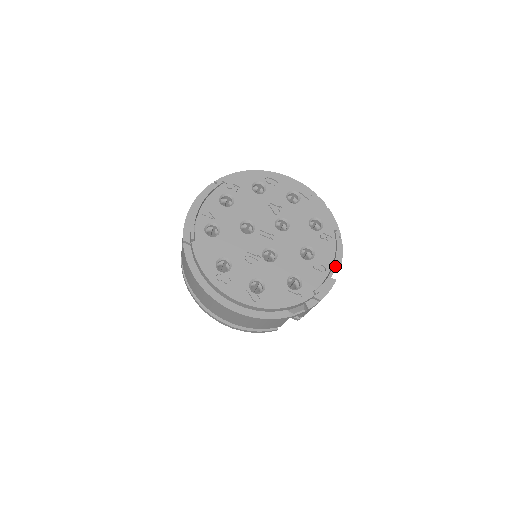
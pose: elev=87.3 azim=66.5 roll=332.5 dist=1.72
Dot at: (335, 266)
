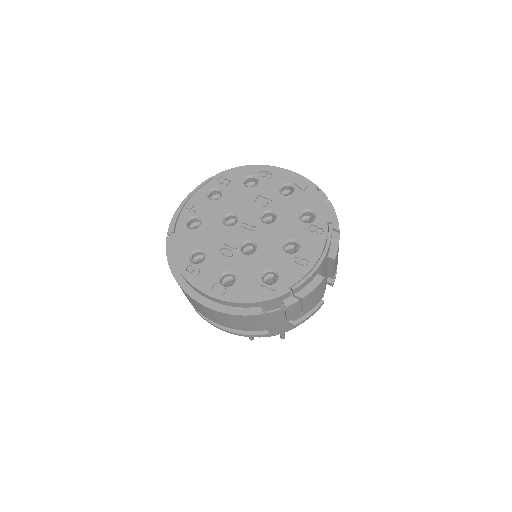
Dot at: (321, 261)
